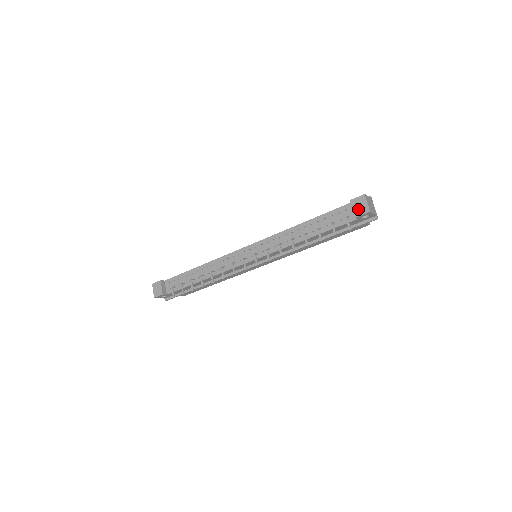
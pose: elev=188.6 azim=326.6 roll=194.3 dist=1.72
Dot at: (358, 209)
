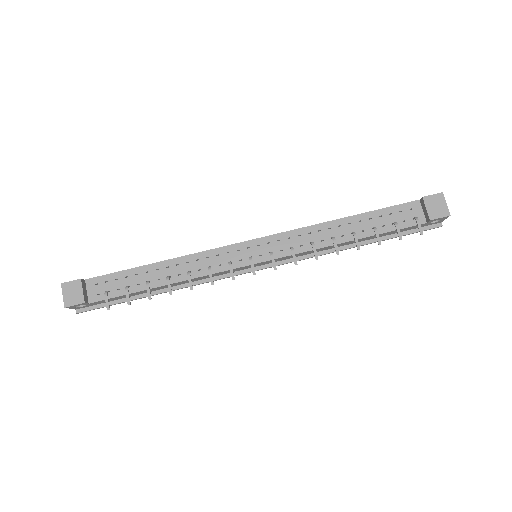
Dot at: (434, 210)
